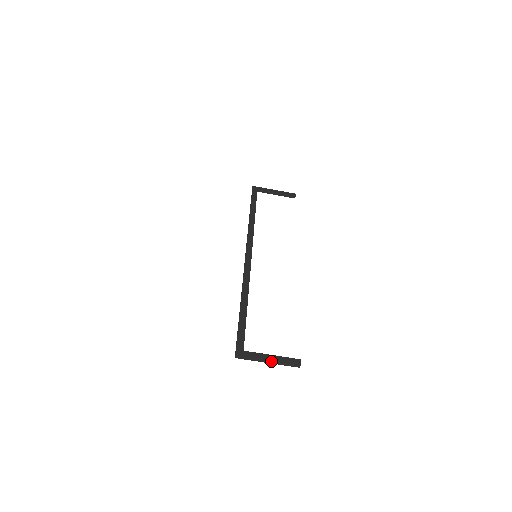
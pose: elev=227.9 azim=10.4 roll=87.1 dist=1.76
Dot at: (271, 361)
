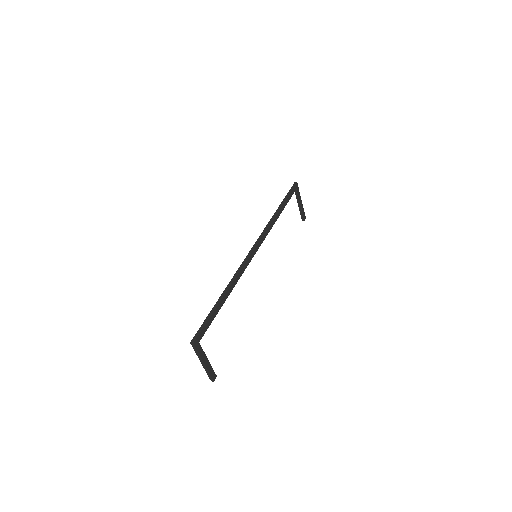
Dot at: (205, 365)
